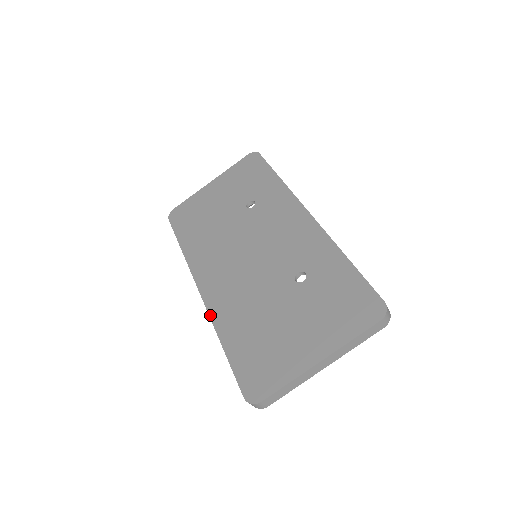
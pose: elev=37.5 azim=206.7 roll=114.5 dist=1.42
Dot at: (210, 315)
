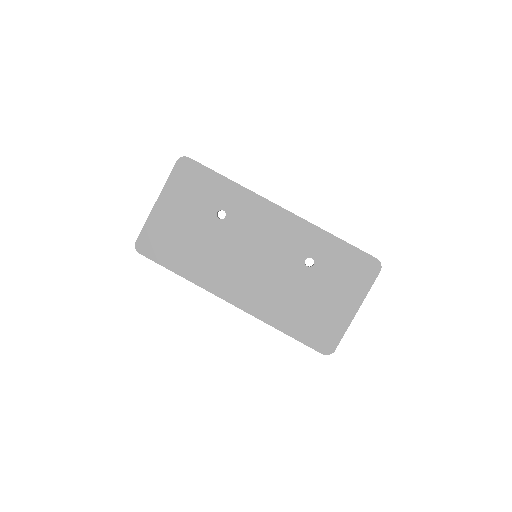
Dot at: (256, 317)
